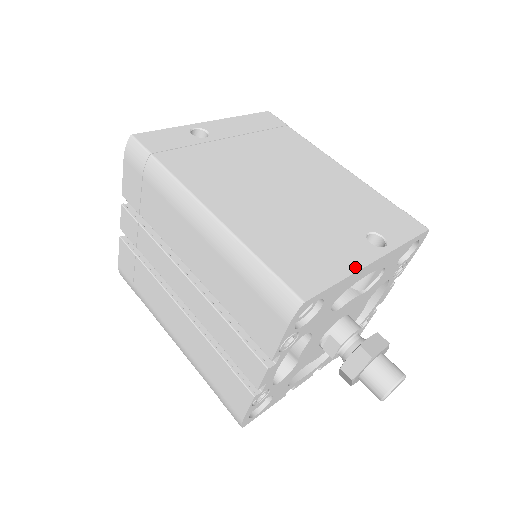
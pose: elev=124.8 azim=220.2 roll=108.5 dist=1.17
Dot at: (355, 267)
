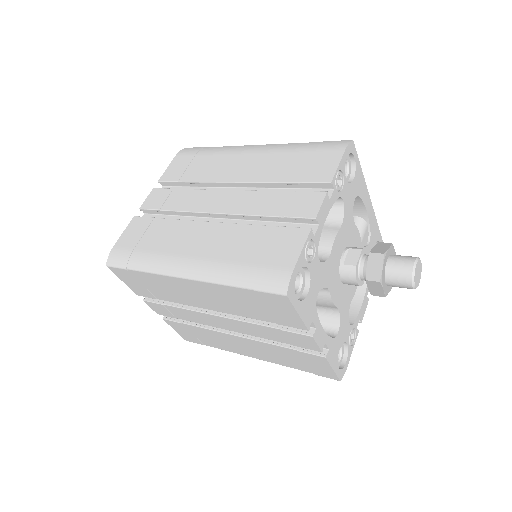
Dot at: occluded
